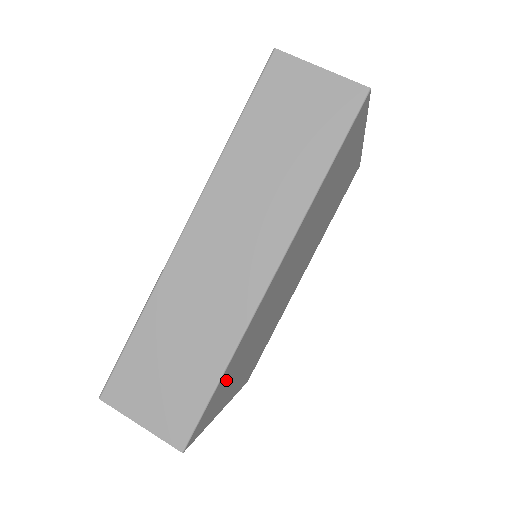
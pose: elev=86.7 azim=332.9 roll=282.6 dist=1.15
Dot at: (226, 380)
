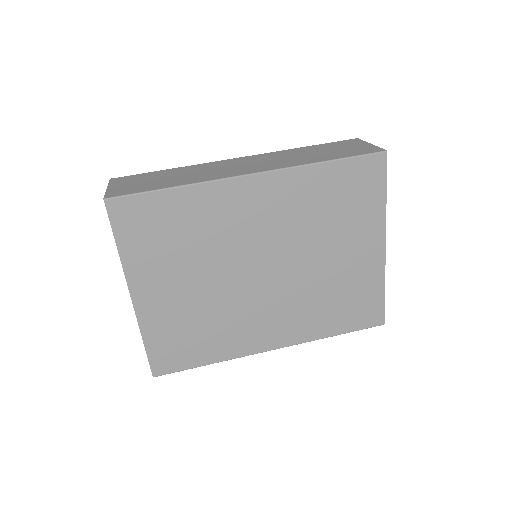
Dot at: (165, 219)
